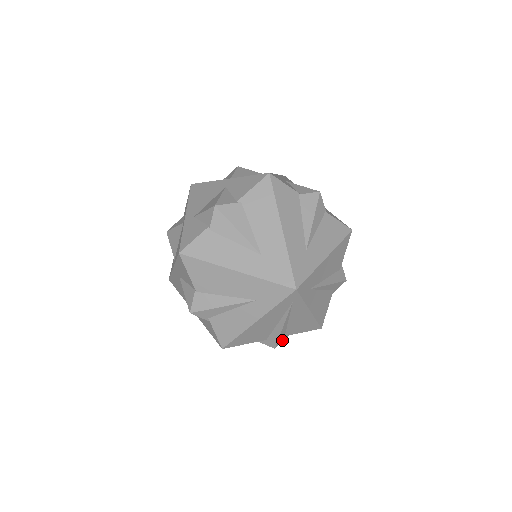
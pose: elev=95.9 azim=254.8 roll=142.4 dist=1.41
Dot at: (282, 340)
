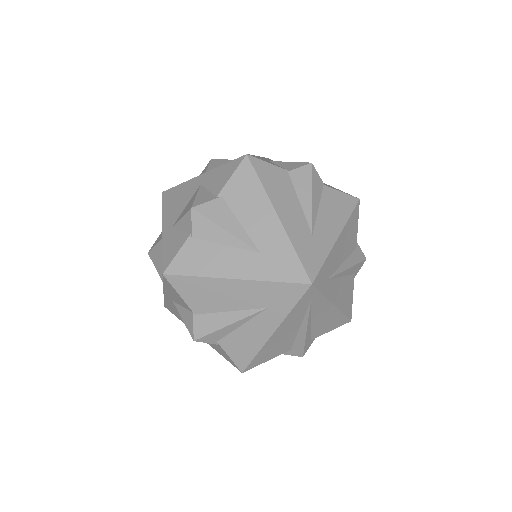
Dot at: (309, 345)
